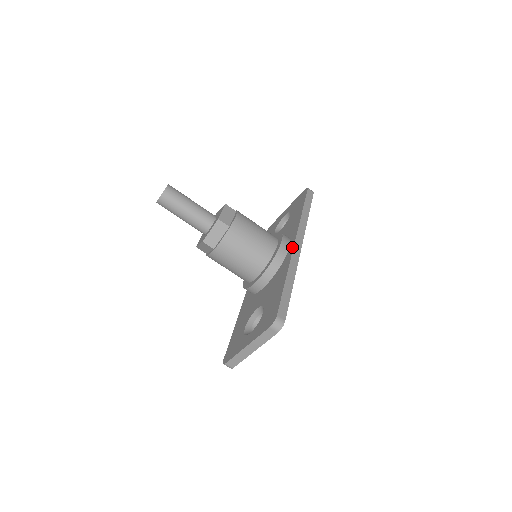
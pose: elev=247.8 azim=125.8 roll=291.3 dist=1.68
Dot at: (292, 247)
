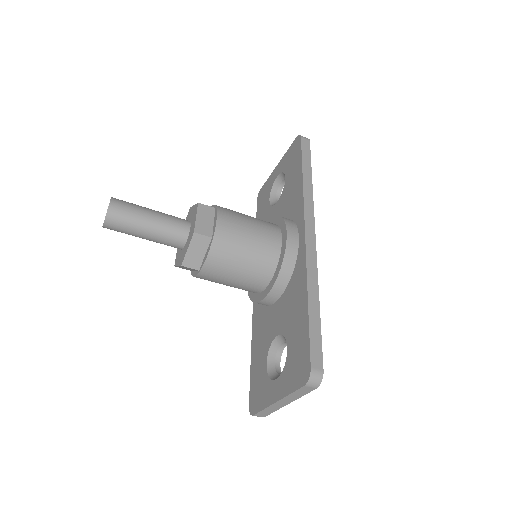
Dot at: (303, 242)
